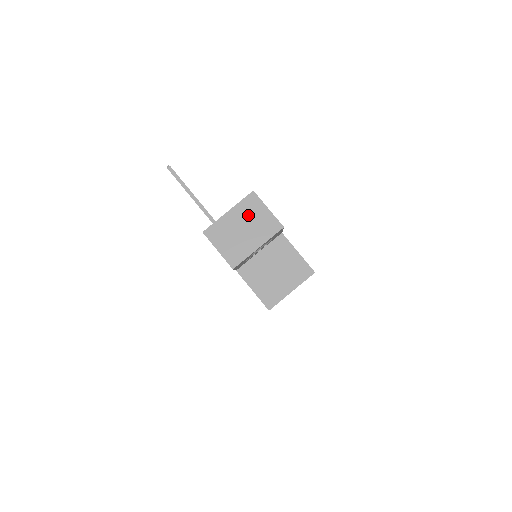
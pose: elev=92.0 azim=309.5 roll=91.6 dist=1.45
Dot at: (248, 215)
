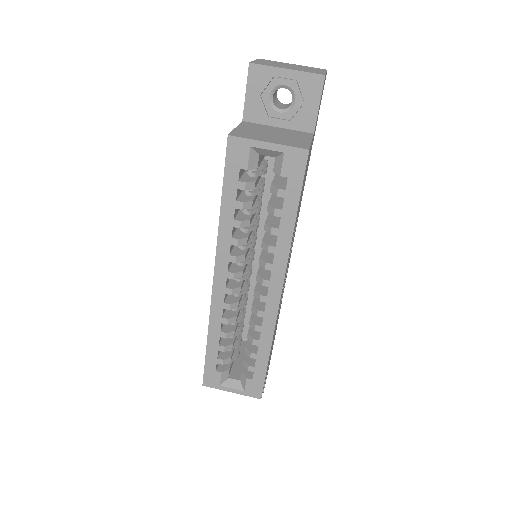
Dot at: (305, 68)
